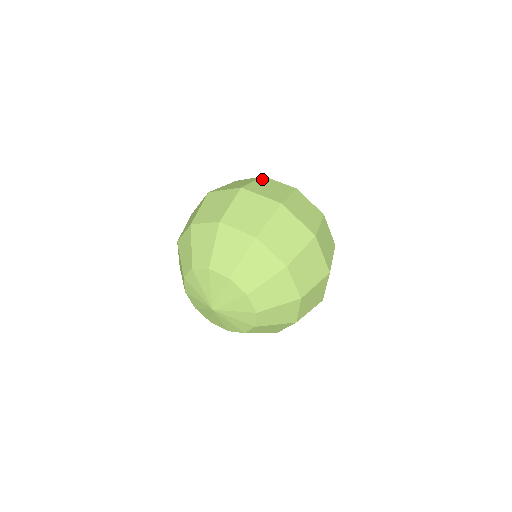
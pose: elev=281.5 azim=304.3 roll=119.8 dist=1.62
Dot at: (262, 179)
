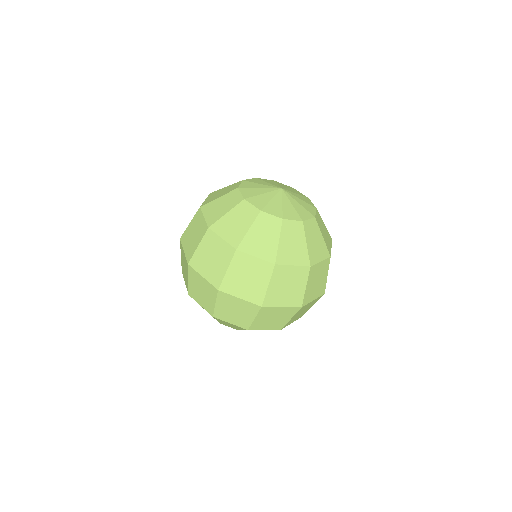
Dot at: (235, 259)
